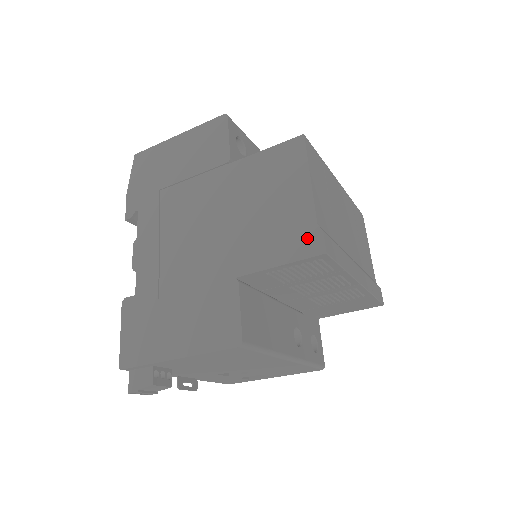
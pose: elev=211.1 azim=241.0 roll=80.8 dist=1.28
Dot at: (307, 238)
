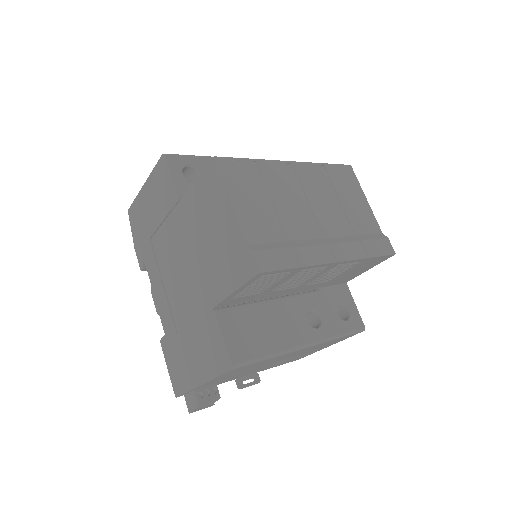
Dot at: (244, 261)
